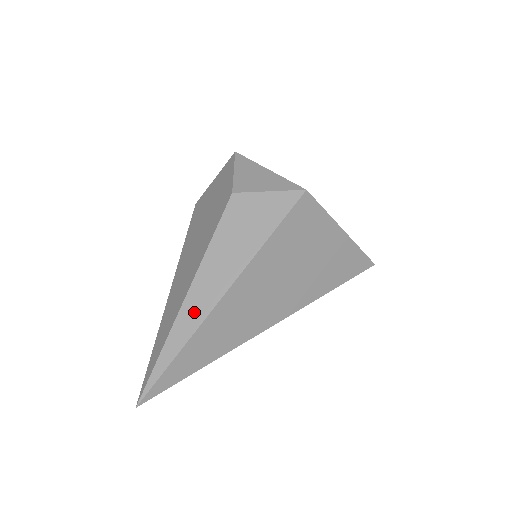
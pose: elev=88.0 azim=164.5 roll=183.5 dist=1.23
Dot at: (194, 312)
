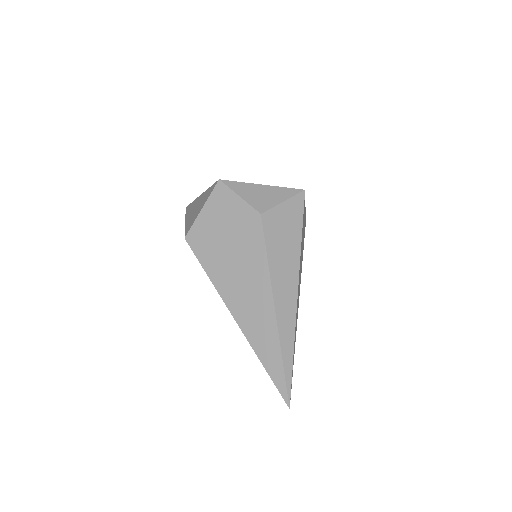
Dot at: (287, 316)
